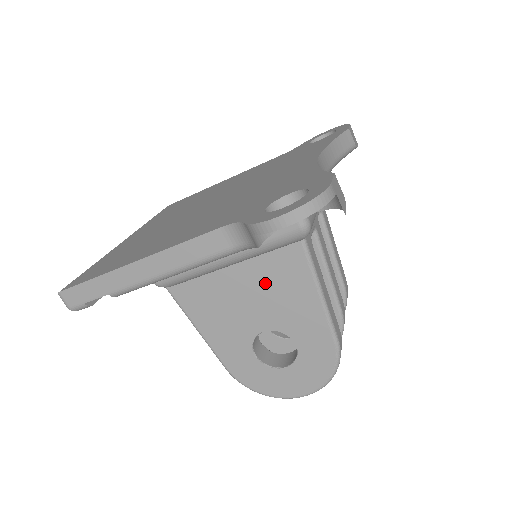
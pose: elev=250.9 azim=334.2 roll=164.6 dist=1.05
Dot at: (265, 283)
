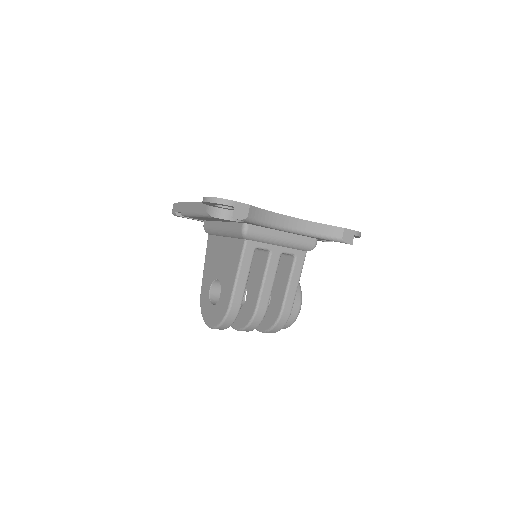
Dot at: (228, 253)
